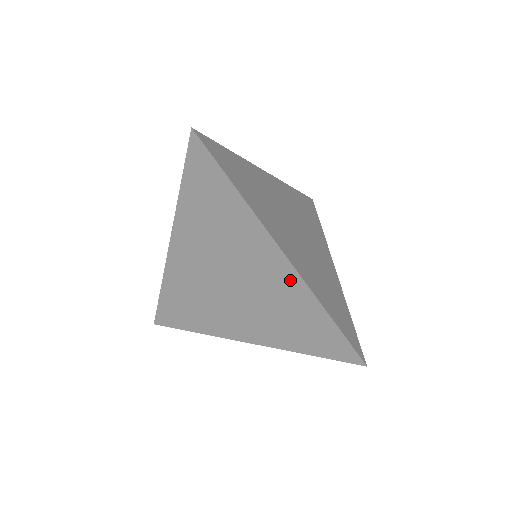
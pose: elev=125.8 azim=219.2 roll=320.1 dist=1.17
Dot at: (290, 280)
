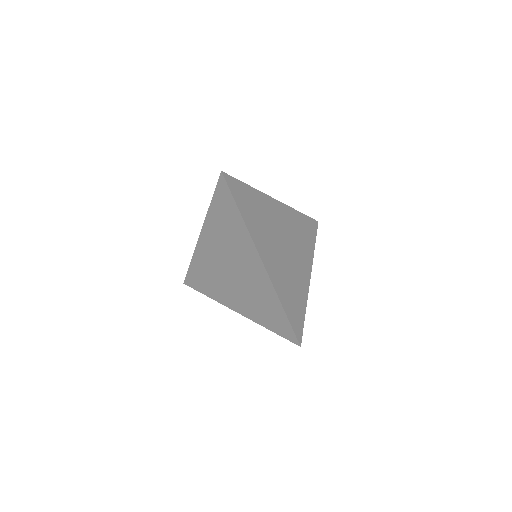
Dot at: (264, 279)
